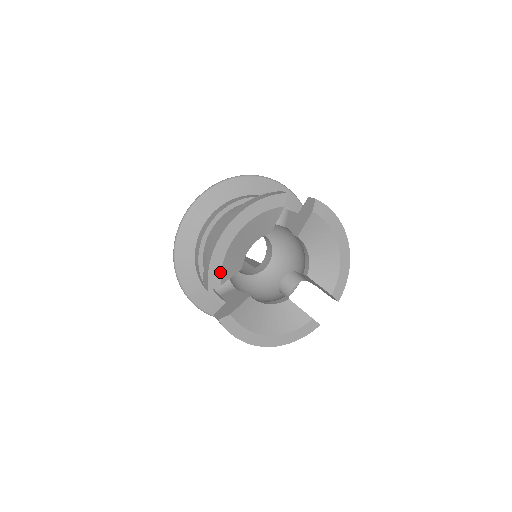
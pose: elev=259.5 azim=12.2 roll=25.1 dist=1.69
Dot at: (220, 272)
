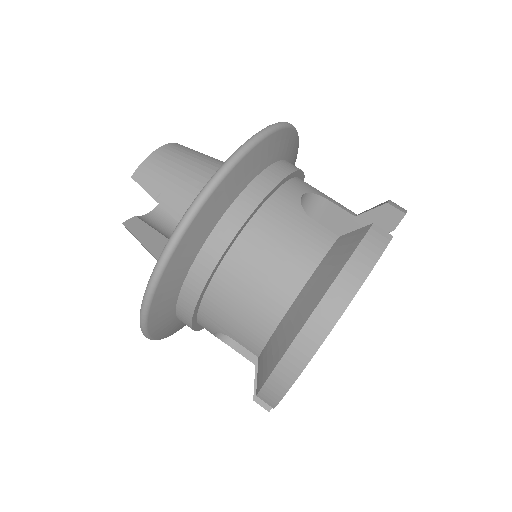
Dot at: occluded
